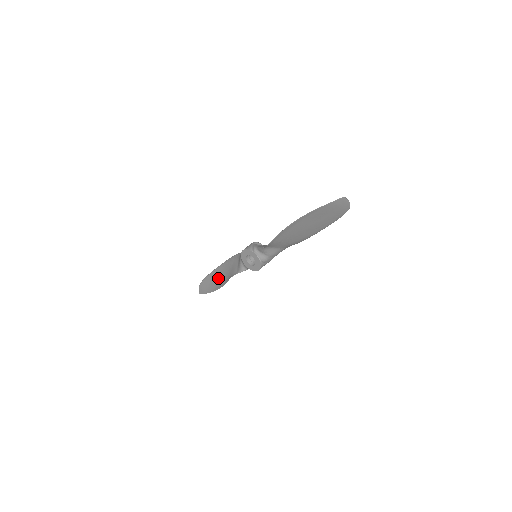
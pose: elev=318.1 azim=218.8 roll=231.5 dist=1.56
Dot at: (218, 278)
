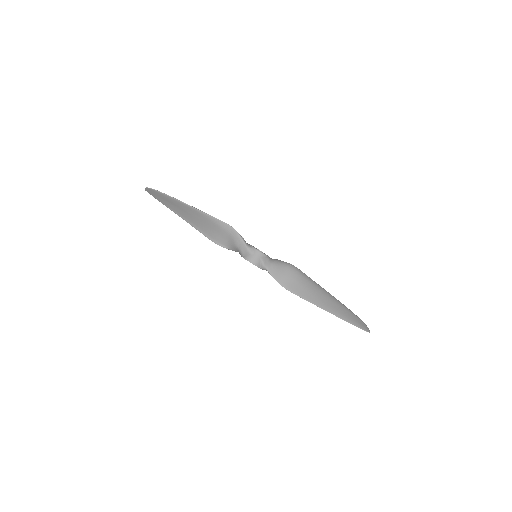
Dot at: (188, 214)
